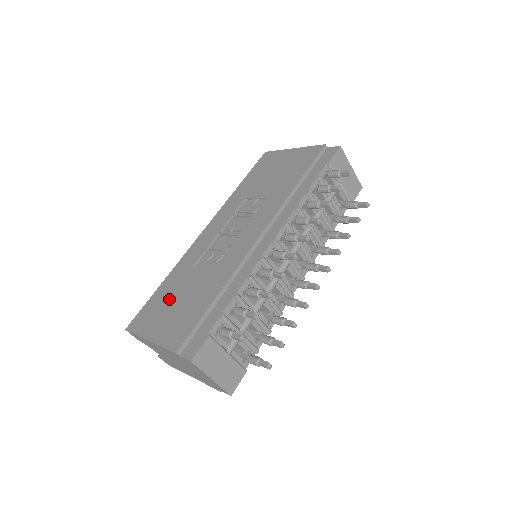
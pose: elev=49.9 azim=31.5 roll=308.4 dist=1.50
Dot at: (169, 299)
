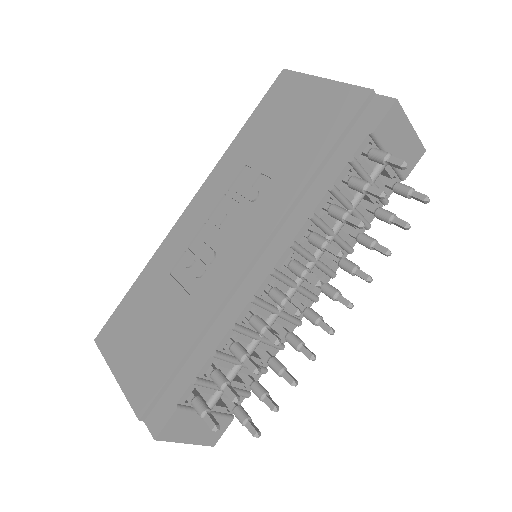
Dot at: (140, 317)
